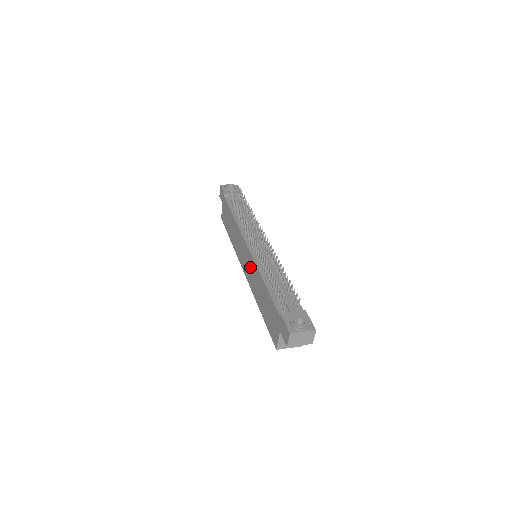
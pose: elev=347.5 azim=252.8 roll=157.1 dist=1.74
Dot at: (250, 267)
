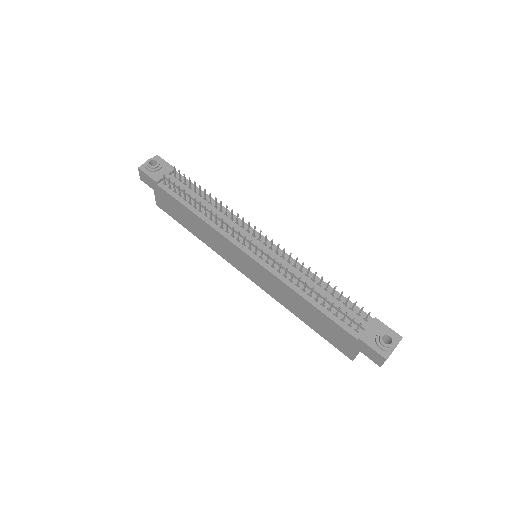
Dot at: (264, 278)
